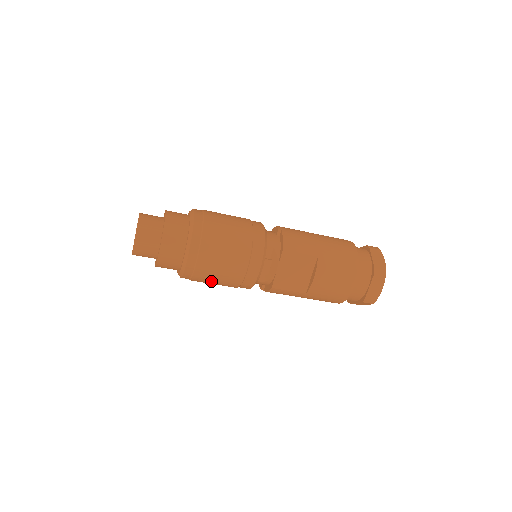
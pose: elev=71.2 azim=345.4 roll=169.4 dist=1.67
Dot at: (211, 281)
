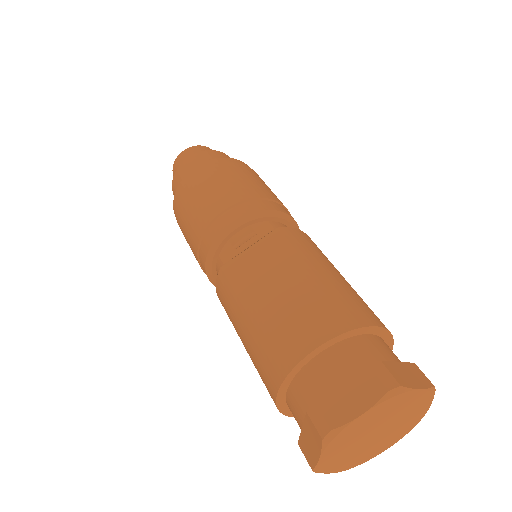
Dot at: (185, 219)
